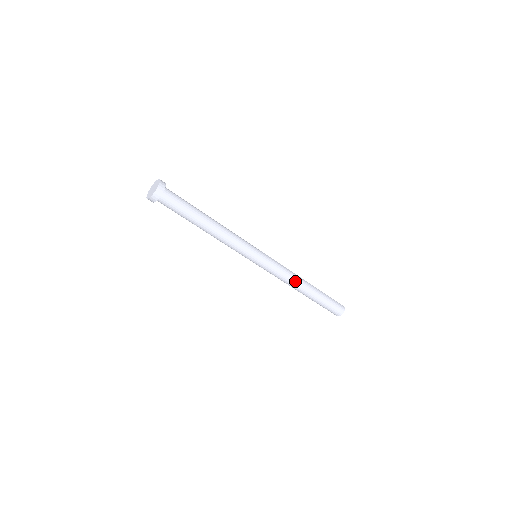
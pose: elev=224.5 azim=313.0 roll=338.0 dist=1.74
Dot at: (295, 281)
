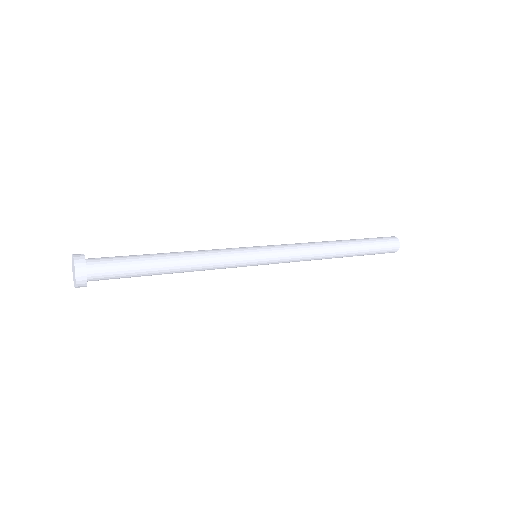
Dot at: (319, 258)
